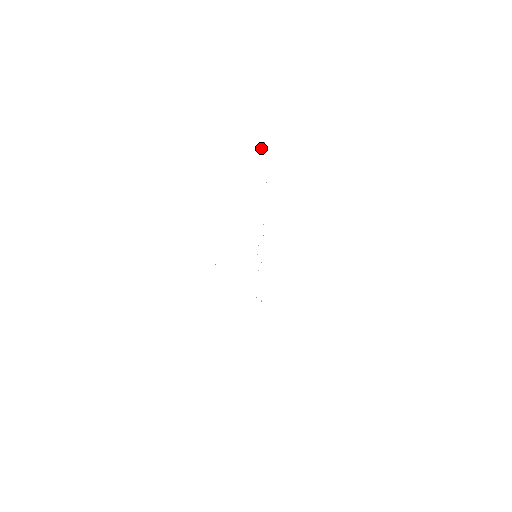
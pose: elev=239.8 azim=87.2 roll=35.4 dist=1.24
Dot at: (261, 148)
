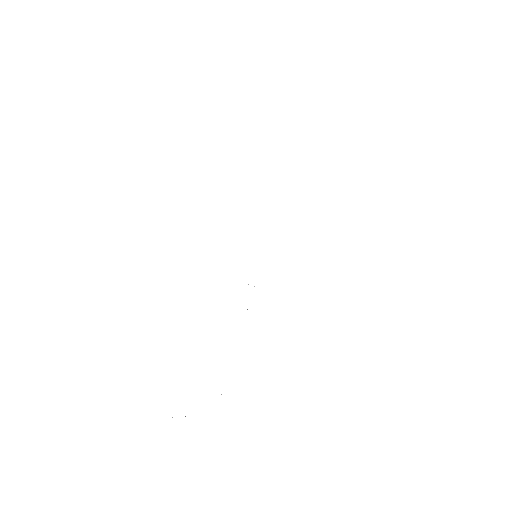
Dot at: occluded
